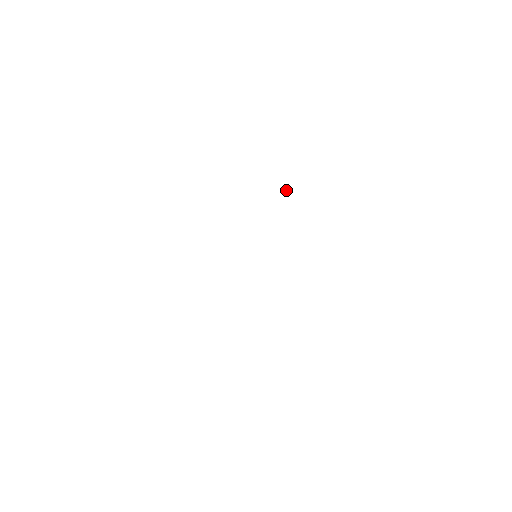
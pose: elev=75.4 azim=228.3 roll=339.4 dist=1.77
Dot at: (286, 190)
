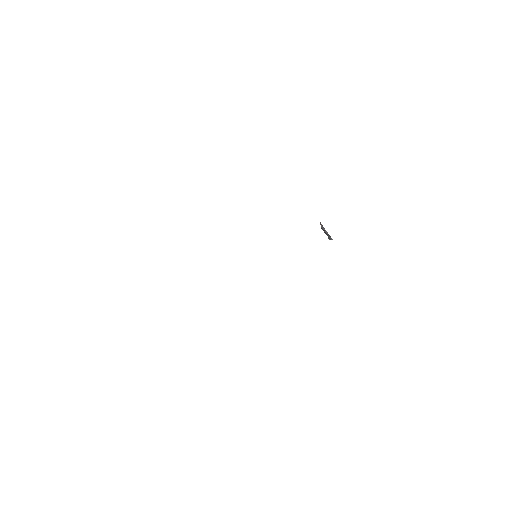
Dot at: (321, 227)
